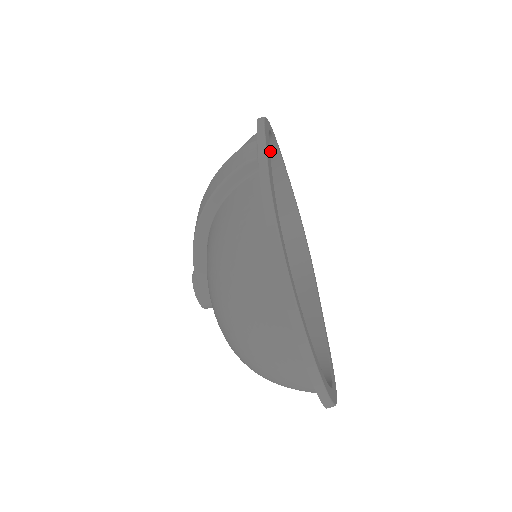
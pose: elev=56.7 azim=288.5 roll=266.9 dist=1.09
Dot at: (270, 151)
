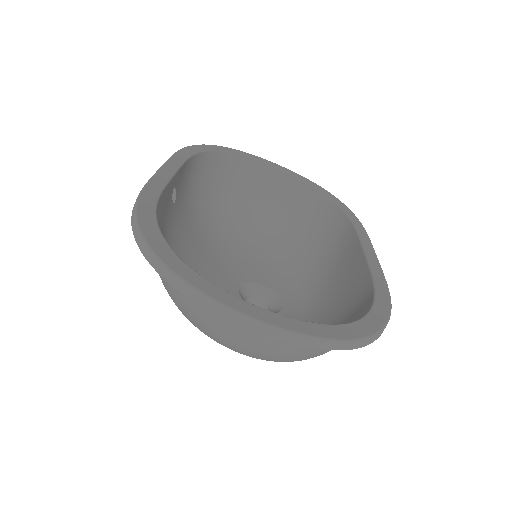
Dot at: (239, 164)
